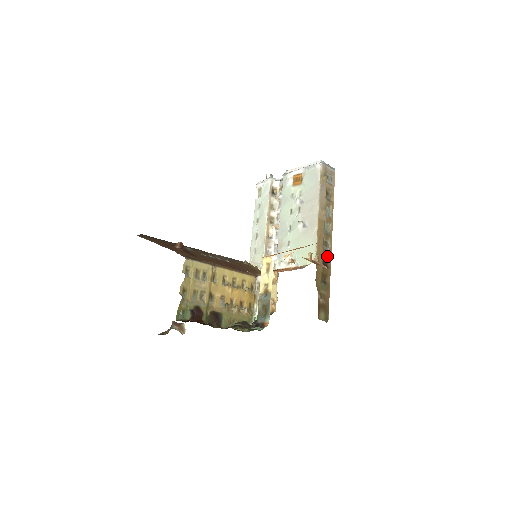
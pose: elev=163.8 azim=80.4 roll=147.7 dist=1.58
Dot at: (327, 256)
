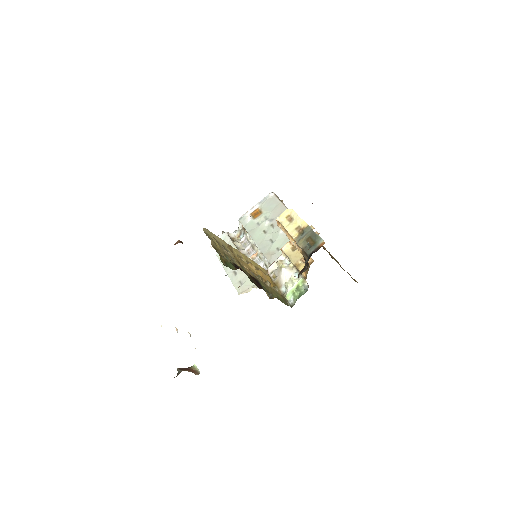
Dot at: occluded
